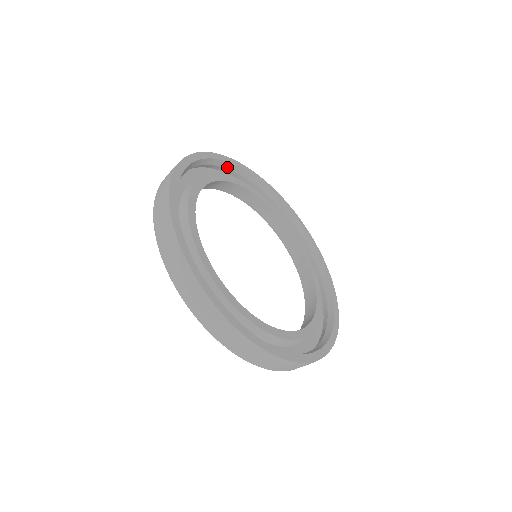
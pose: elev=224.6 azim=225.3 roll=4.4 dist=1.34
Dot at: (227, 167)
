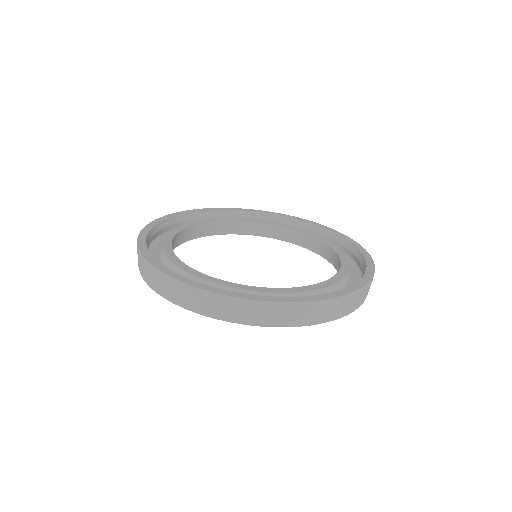
Dot at: (157, 230)
